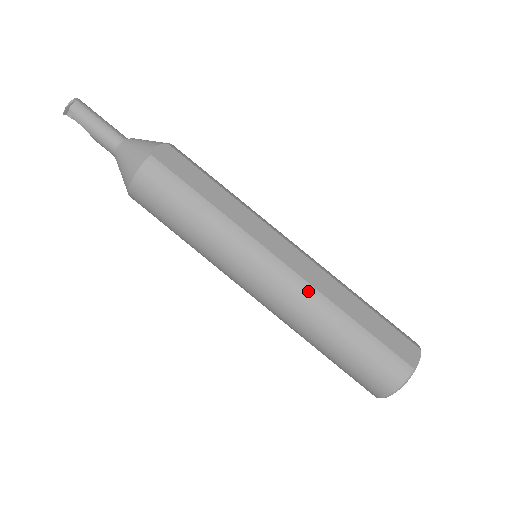
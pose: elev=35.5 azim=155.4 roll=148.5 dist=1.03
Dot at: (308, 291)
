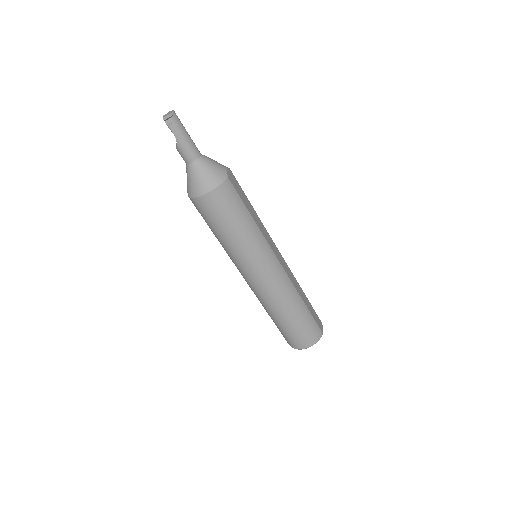
Dot at: (290, 285)
